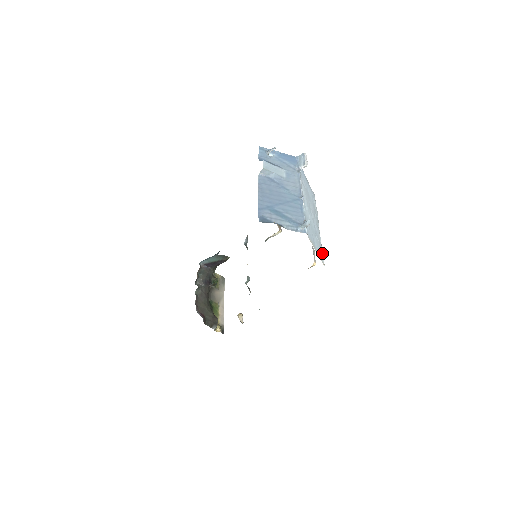
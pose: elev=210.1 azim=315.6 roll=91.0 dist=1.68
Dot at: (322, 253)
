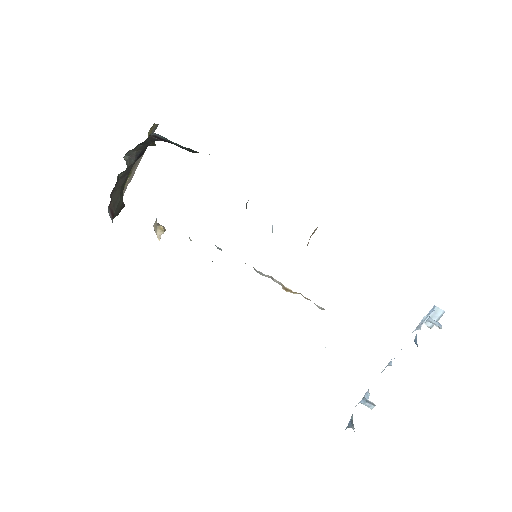
Dot at: occluded
